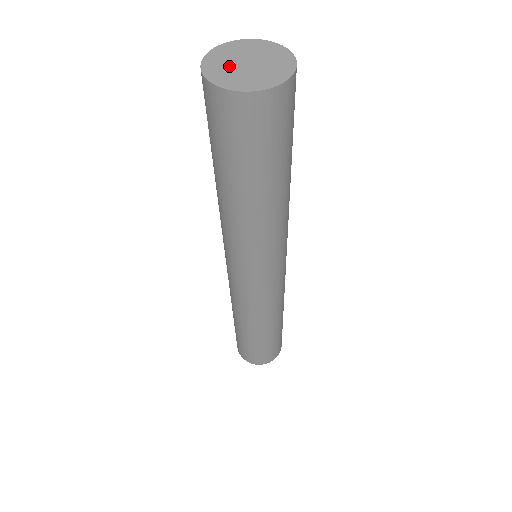
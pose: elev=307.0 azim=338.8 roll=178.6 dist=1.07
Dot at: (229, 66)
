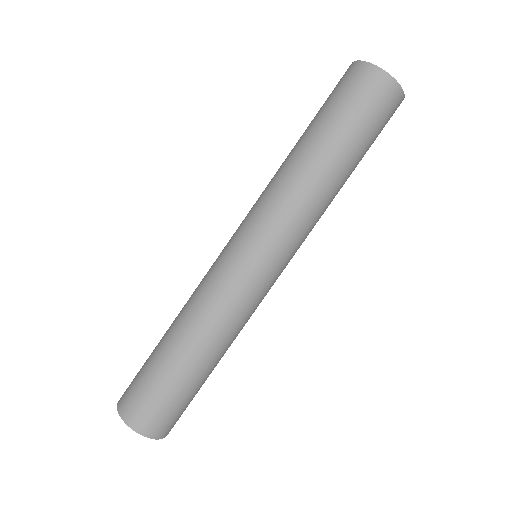
Dot at: occluded
